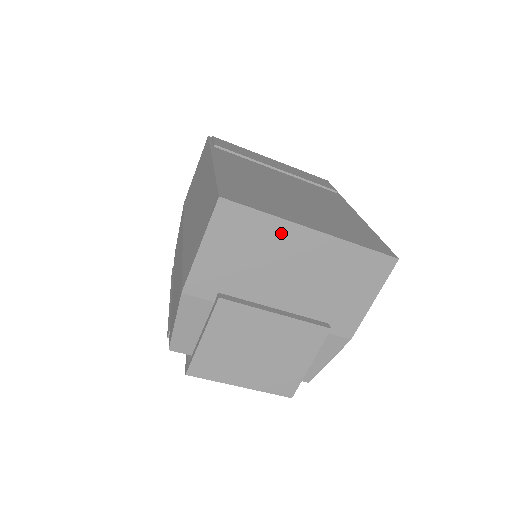
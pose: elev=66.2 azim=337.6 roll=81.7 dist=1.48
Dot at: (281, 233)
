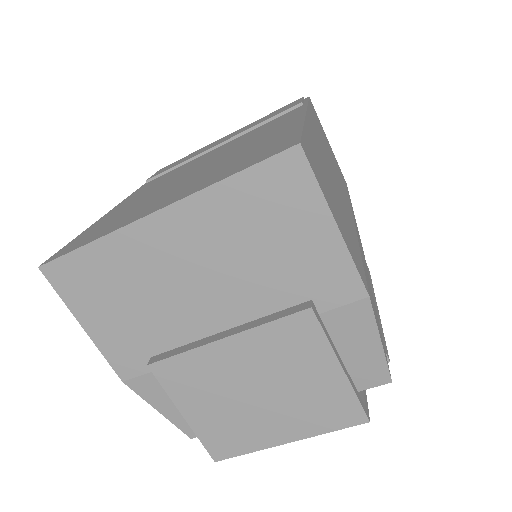
Dot at: (129, 248)
